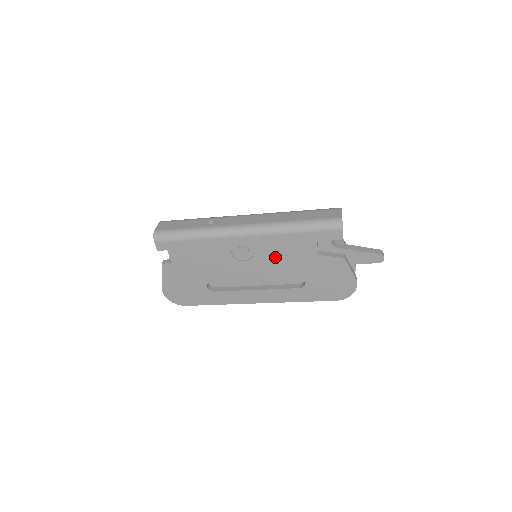
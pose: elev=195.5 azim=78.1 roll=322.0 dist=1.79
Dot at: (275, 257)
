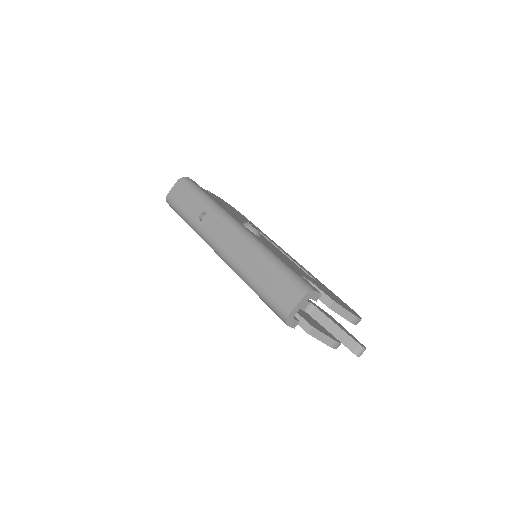
Dot at: occluded
